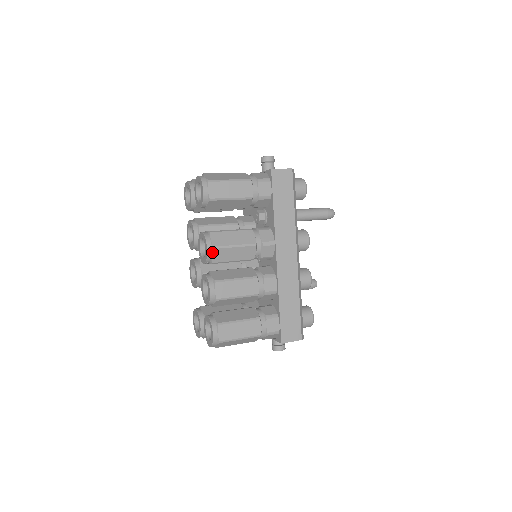
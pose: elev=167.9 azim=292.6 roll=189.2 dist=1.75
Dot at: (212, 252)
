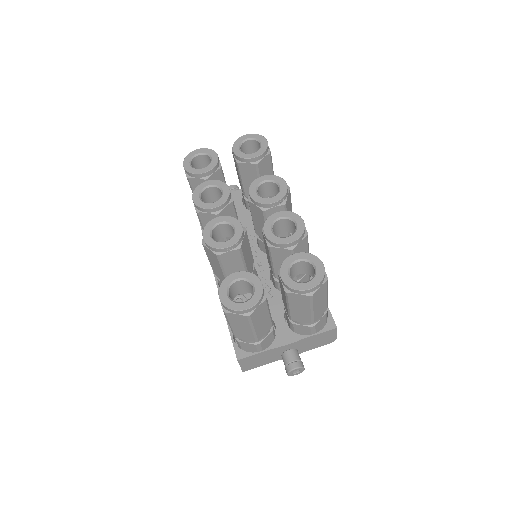
Dot at: (288, 191)
